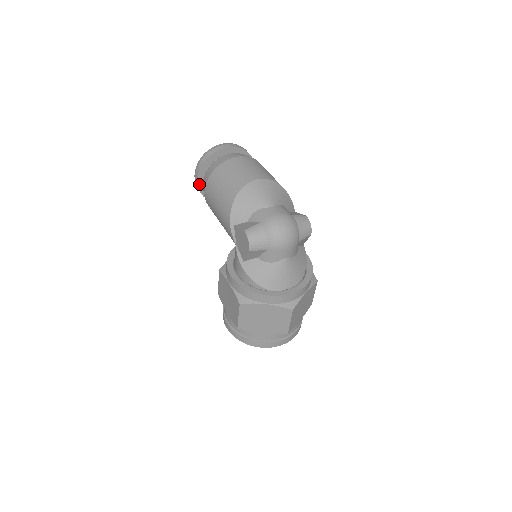
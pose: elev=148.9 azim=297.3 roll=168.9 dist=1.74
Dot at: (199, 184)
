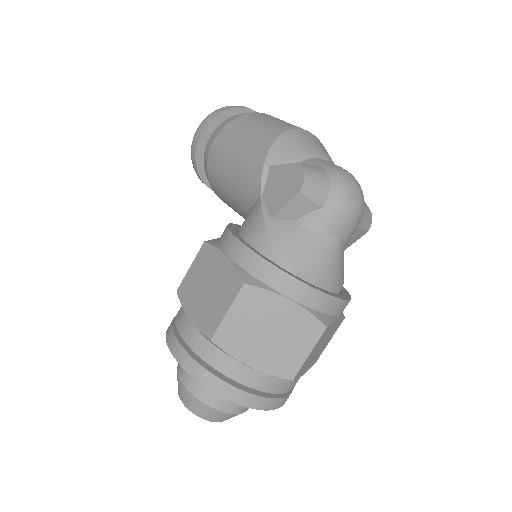
Dot at: (201, 140)
